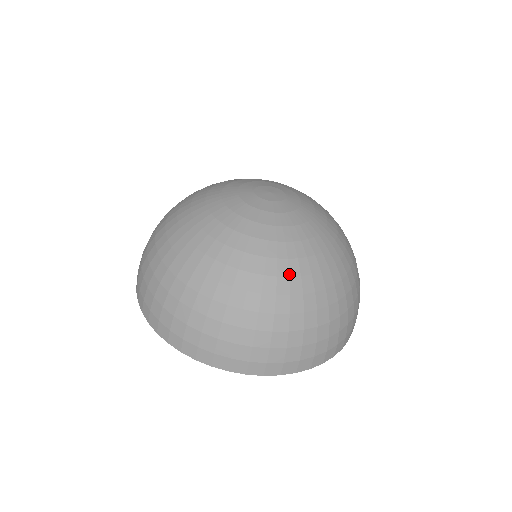
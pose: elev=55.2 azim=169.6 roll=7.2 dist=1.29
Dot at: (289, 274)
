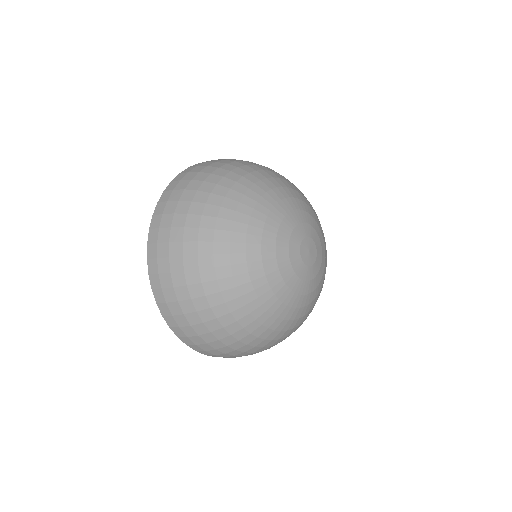
Dot at: occluded
